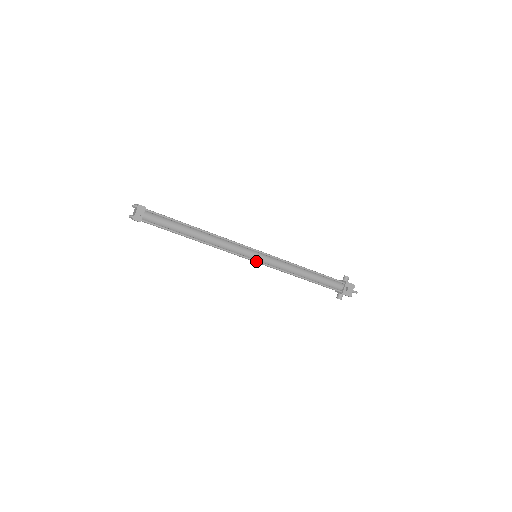
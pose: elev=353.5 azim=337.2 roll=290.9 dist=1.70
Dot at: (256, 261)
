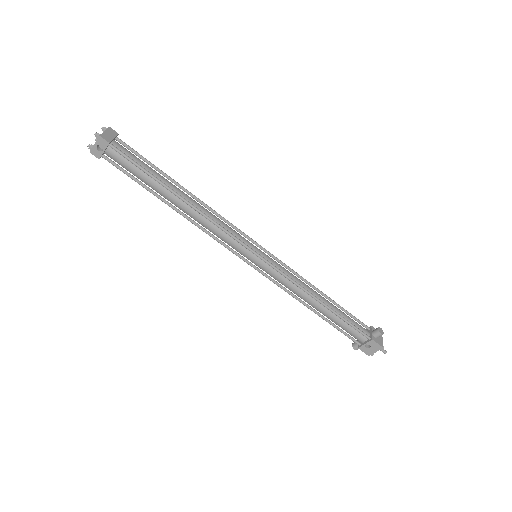
Dot at: (250, 264)
